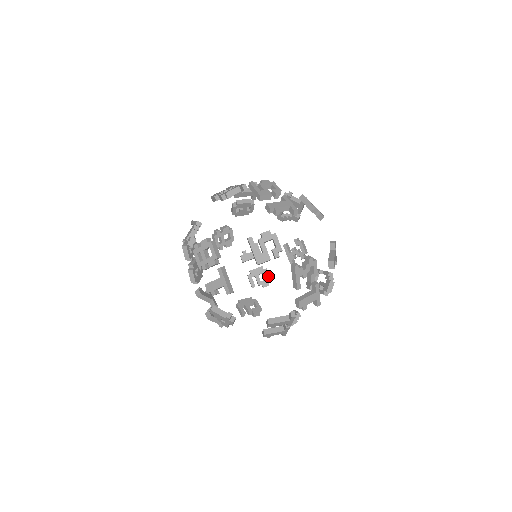
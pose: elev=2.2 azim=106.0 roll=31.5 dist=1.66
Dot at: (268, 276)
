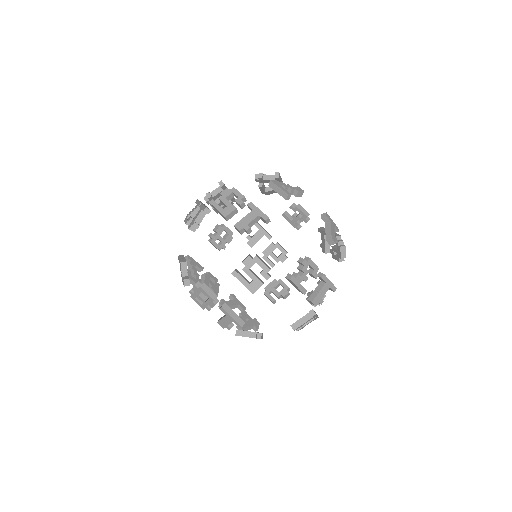
Dot at: (282, 250)
